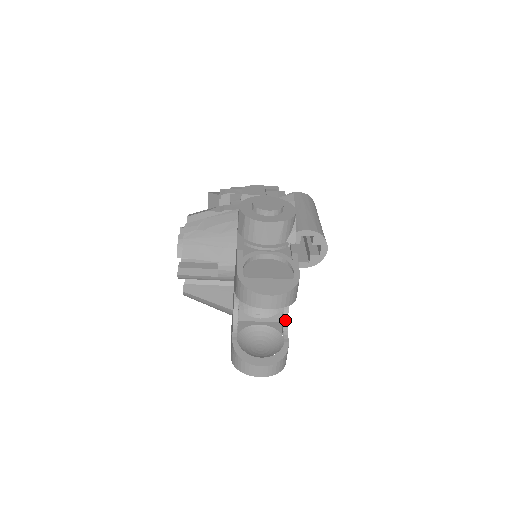
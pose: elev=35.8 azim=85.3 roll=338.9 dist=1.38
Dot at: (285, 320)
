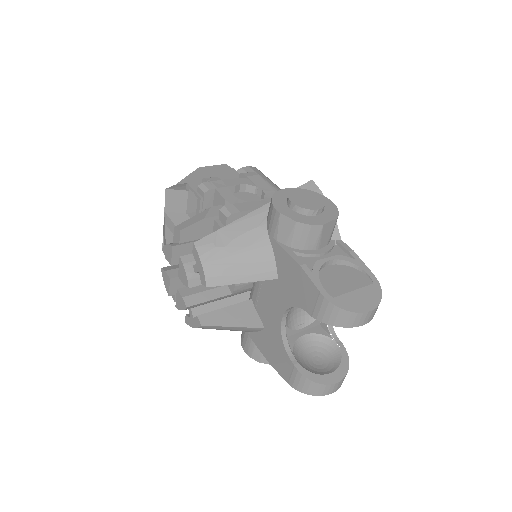
Dot at: occluded
